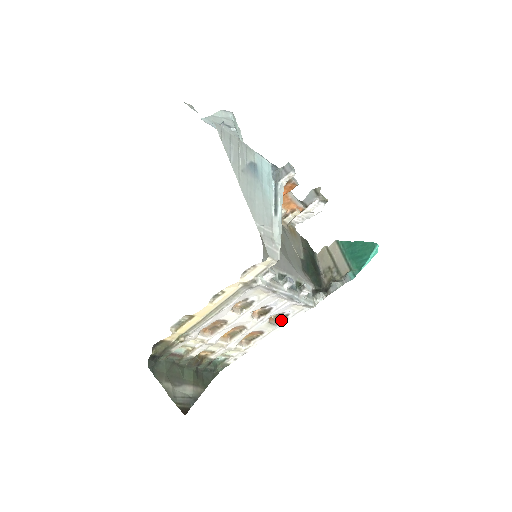
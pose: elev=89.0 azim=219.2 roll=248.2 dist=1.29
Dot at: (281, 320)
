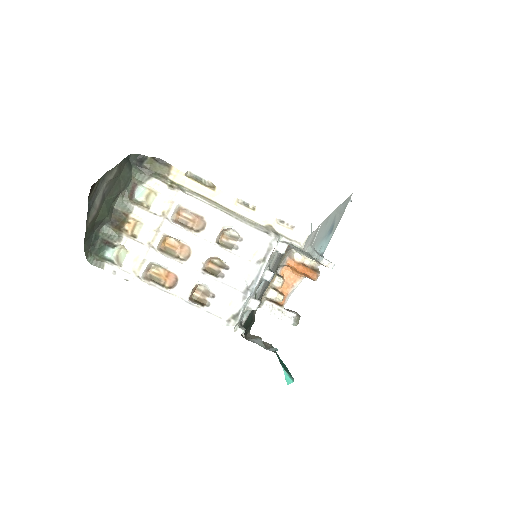
Dot at: (195, 303)
